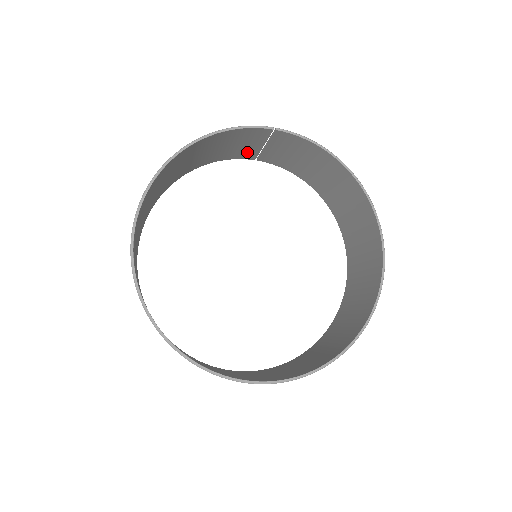
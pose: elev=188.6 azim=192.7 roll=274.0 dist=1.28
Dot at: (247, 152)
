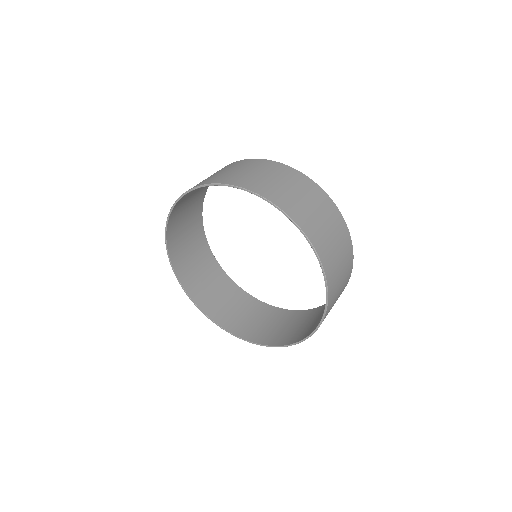
Dot at: occluded
